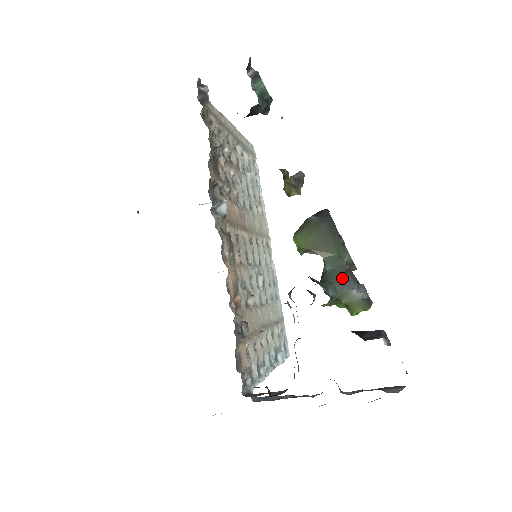
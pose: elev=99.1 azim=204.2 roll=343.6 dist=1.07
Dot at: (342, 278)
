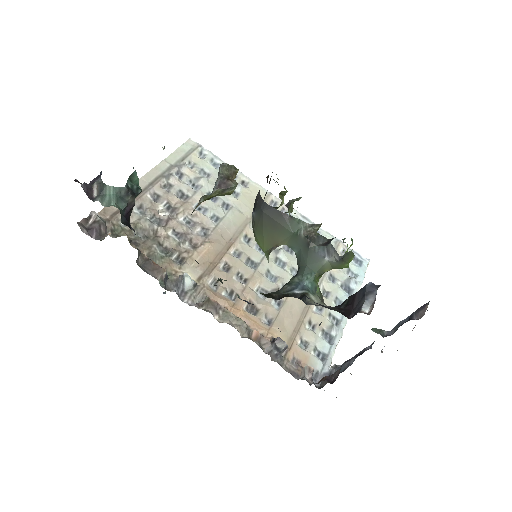
Dot at: (310, 254)
